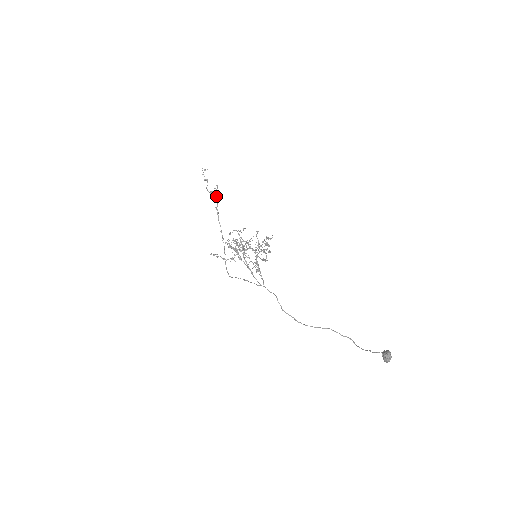
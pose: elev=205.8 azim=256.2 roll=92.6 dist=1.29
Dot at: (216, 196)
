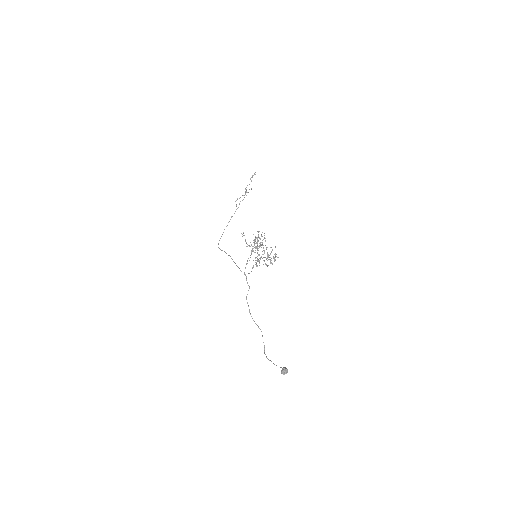
Dot at: occluded
